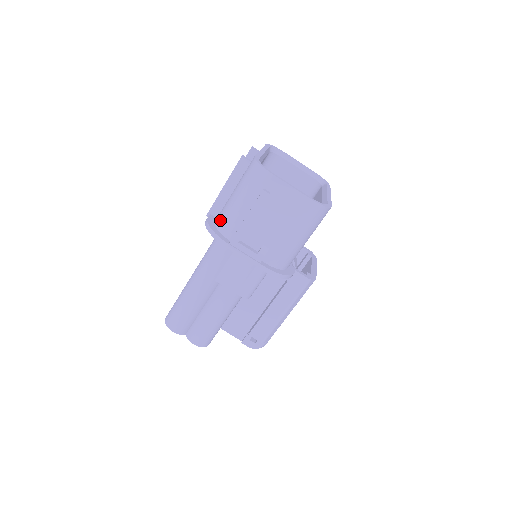
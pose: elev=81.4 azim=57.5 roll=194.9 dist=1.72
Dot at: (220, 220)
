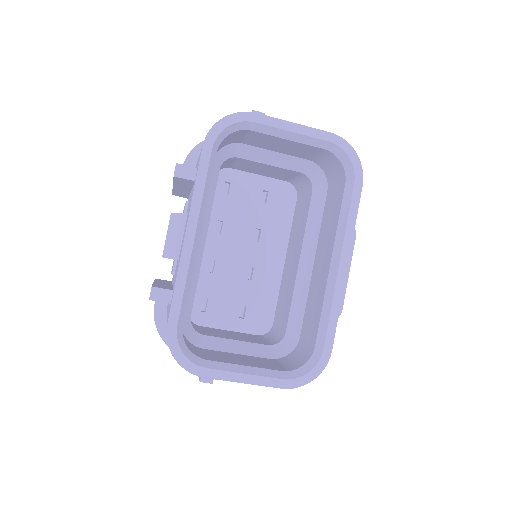
Dot at: occluded
